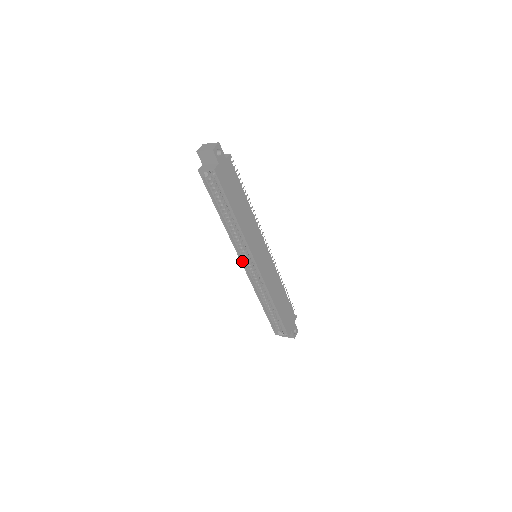
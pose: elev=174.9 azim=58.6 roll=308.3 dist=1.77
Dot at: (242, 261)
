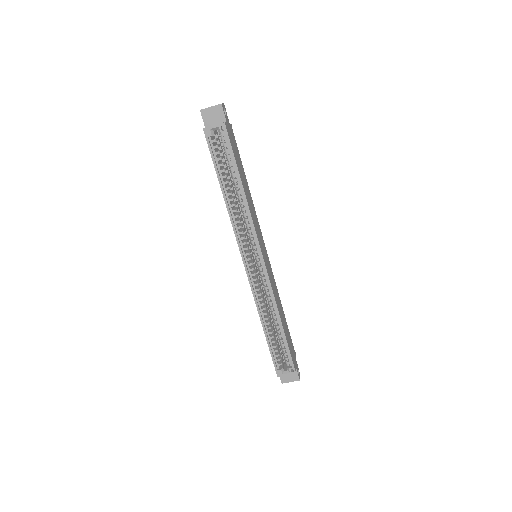
Dot at: (243, 258)
